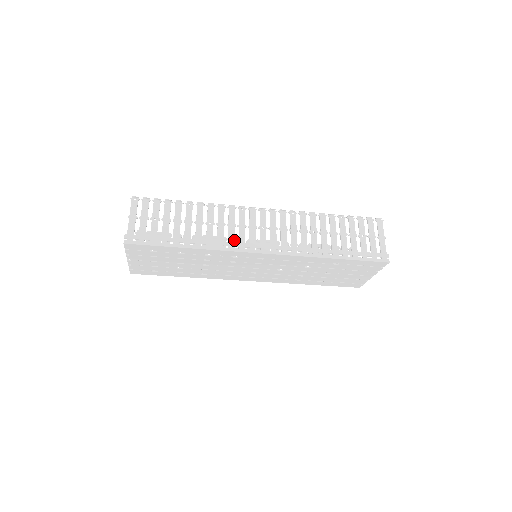
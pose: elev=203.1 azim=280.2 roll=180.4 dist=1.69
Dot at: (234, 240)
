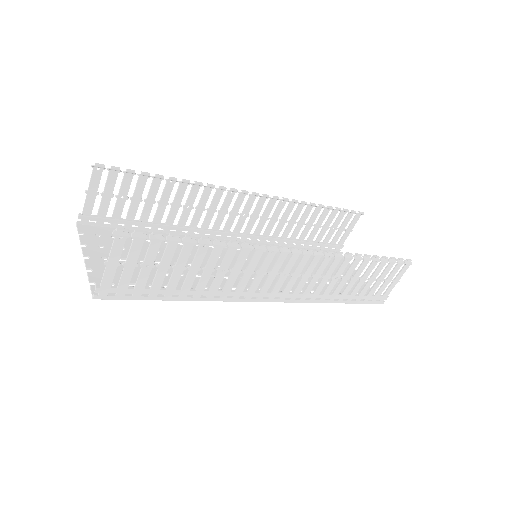
Dot at: (235, 191)
